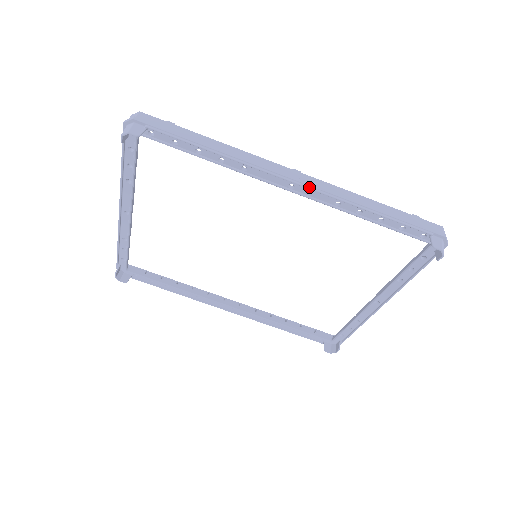
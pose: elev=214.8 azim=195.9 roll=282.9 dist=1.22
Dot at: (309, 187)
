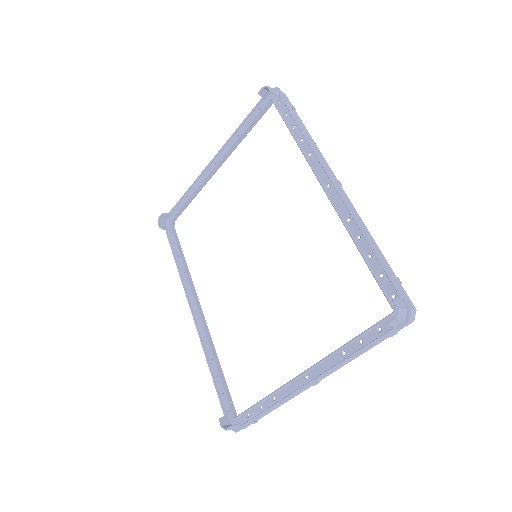
Dot at: (338, 190)
